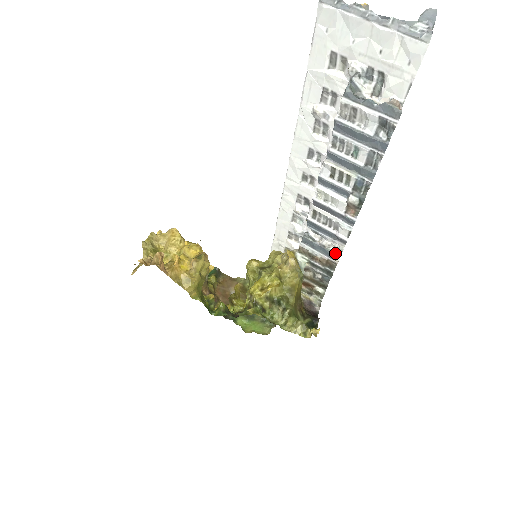
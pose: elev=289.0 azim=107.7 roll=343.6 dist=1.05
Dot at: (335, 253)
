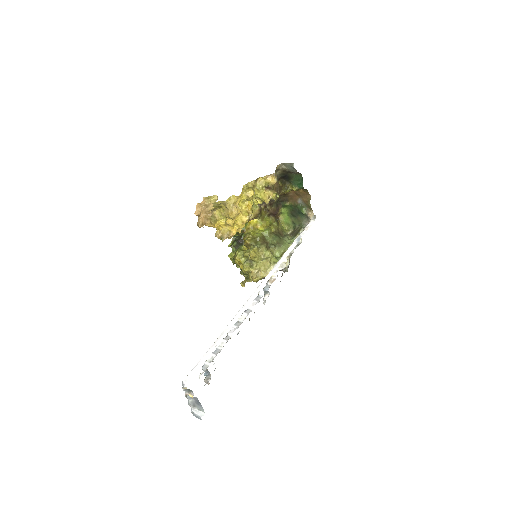
Dot at: occluded
